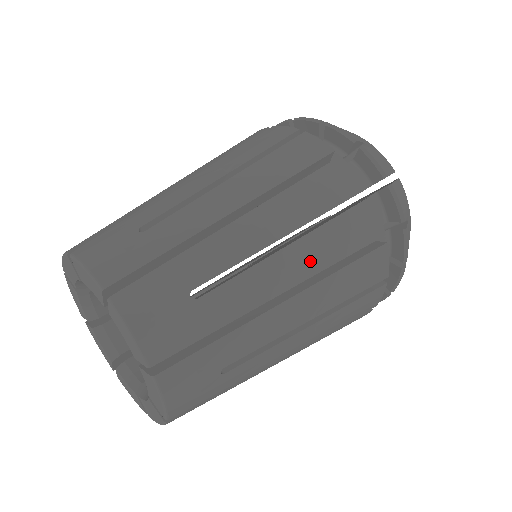
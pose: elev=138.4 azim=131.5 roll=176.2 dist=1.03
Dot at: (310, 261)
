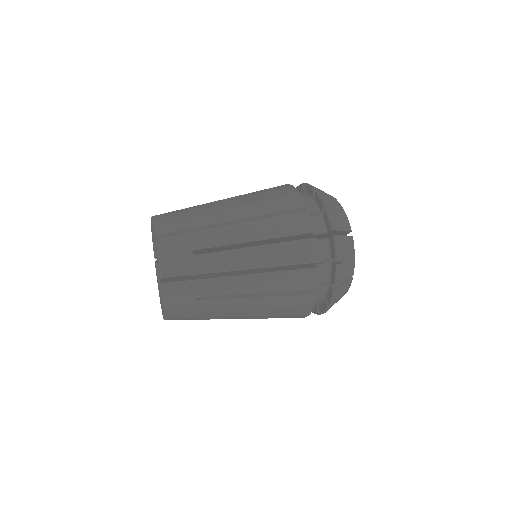
Dot at: (253, 211)
